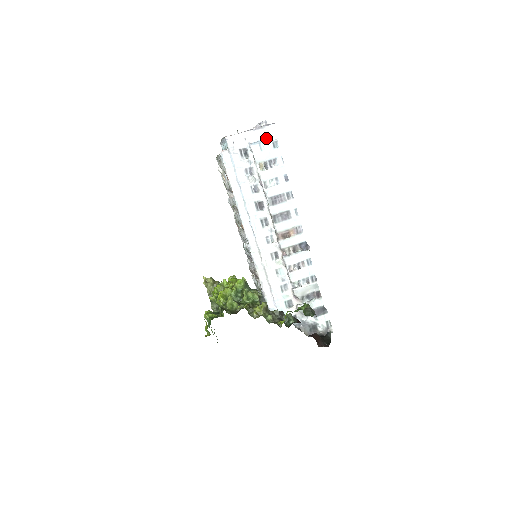
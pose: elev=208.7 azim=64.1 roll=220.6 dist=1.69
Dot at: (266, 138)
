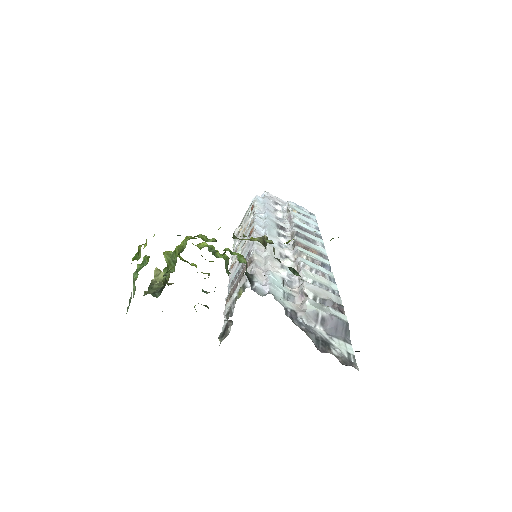
Dot at: occluded
